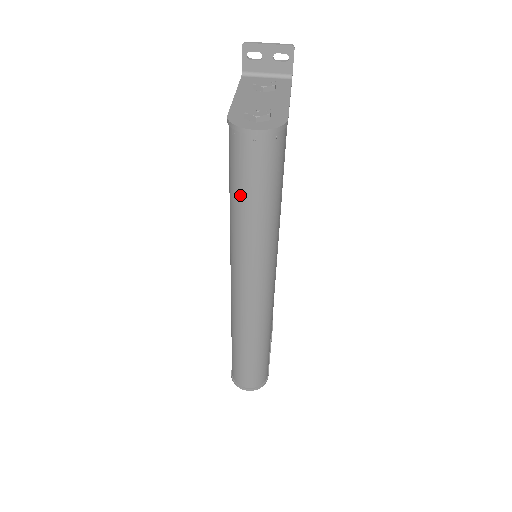
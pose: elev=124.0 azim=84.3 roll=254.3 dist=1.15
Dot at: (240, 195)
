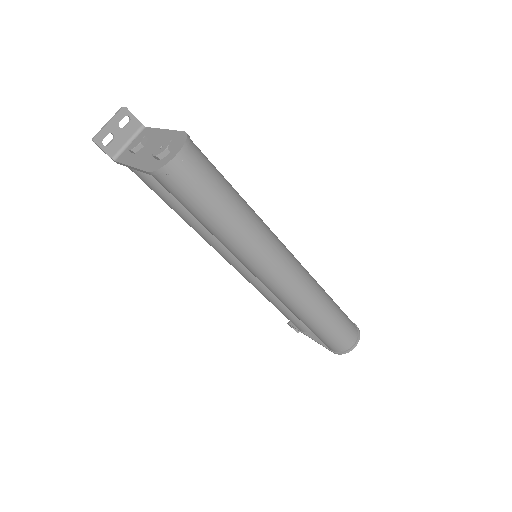
Dot at: (212, 210)
